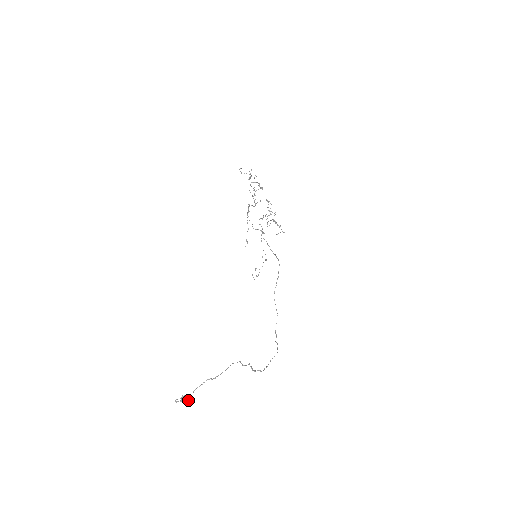
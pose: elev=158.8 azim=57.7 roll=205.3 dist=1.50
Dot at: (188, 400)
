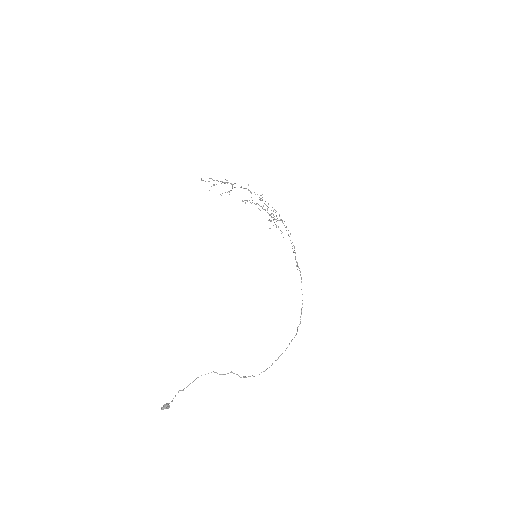
Dot at: (168, 408)
